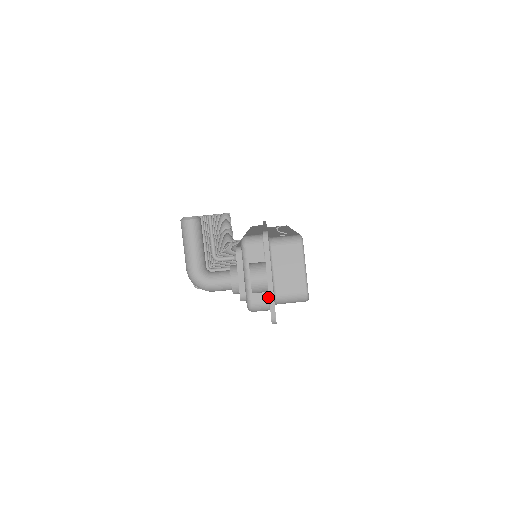
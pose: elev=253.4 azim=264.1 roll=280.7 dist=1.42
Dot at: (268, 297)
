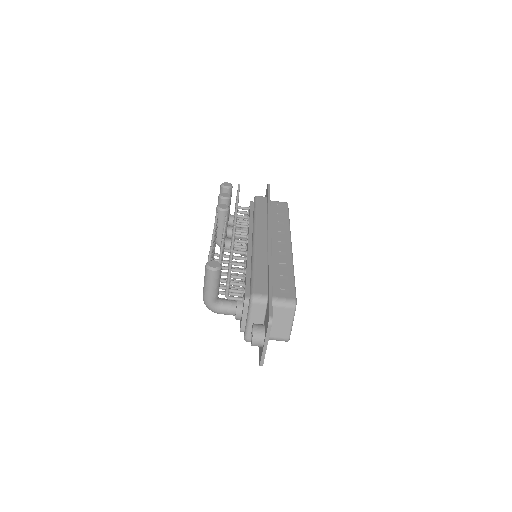
Dot at: occluded
